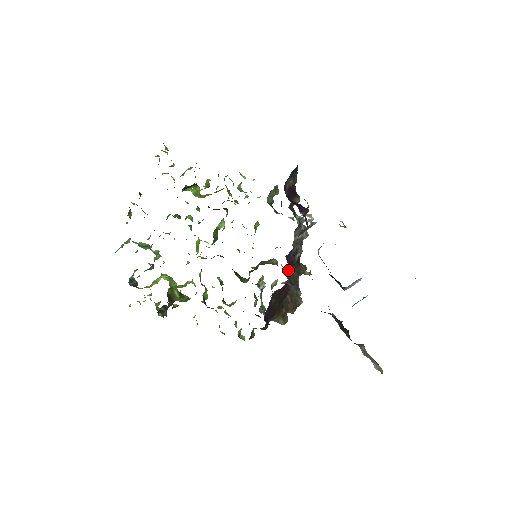
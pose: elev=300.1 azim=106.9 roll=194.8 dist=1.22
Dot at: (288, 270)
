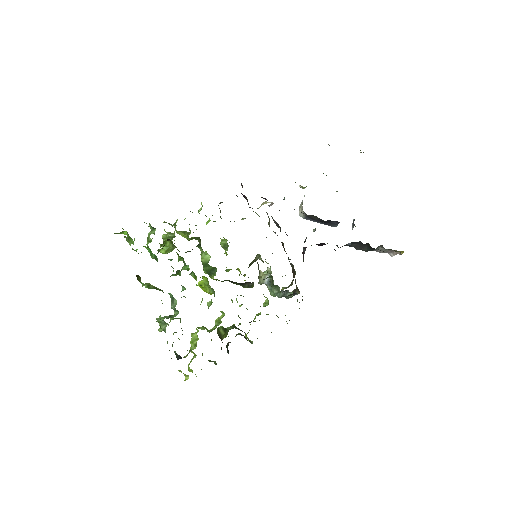
Dot at: occluded
